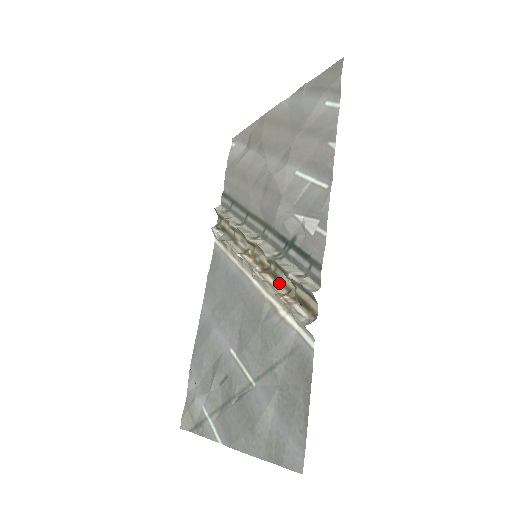
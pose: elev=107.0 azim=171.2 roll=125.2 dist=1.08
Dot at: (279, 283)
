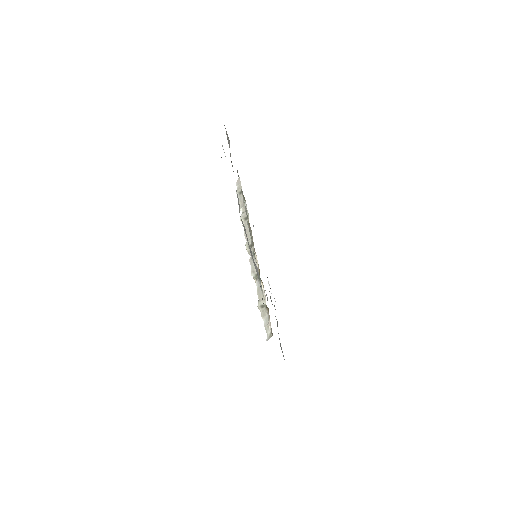
Dot at: (264, 291)
